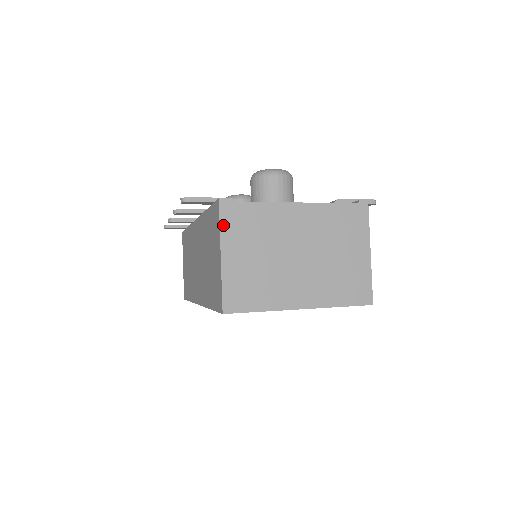
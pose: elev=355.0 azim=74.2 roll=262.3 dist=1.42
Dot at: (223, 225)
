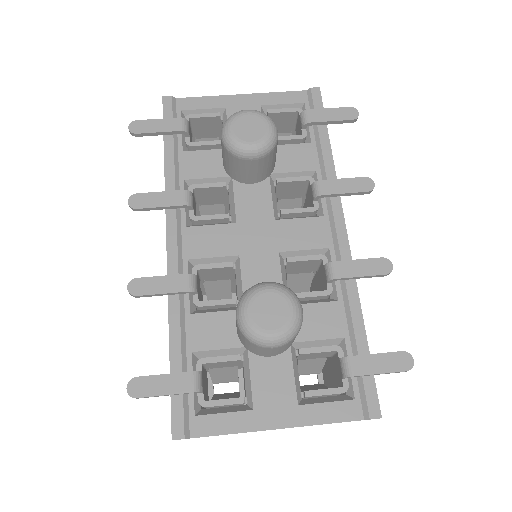
Dot at: occluded
